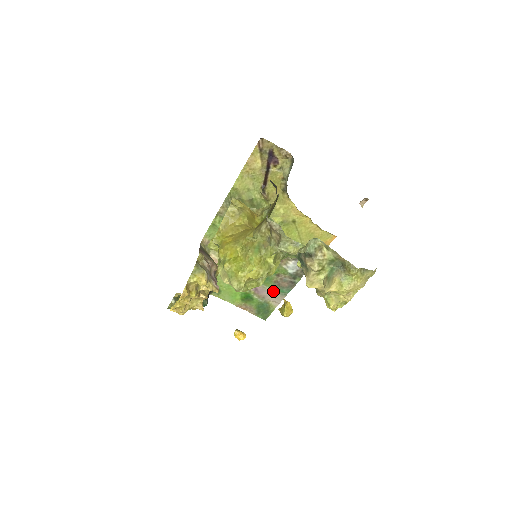
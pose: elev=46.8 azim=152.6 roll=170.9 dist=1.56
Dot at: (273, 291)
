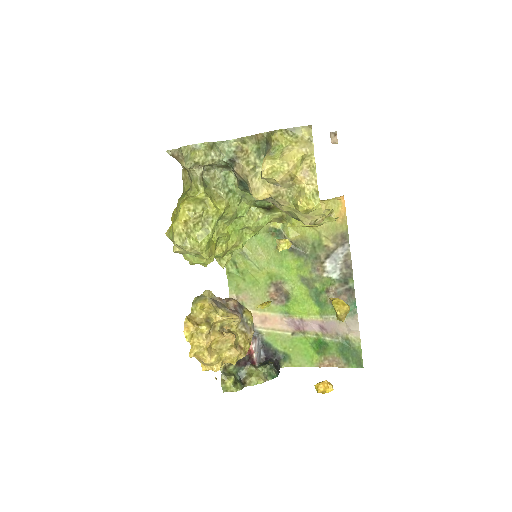
Dot at: occluded
